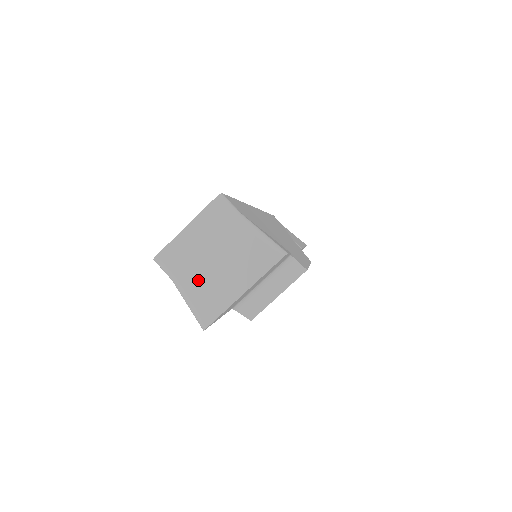
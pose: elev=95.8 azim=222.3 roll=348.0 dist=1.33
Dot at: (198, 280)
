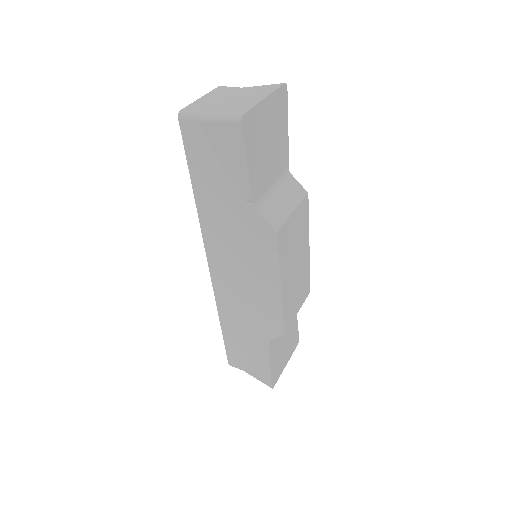
Dot at: (223, 107)
